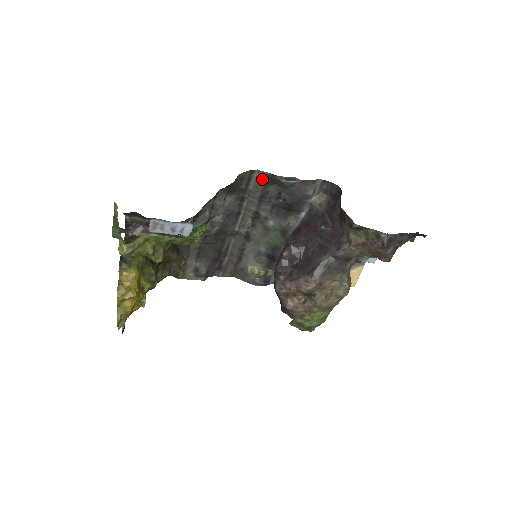
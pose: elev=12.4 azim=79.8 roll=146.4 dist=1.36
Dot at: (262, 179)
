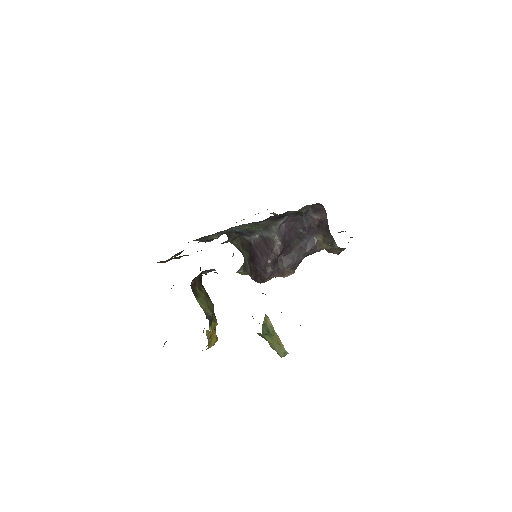
Dot at: occluded
